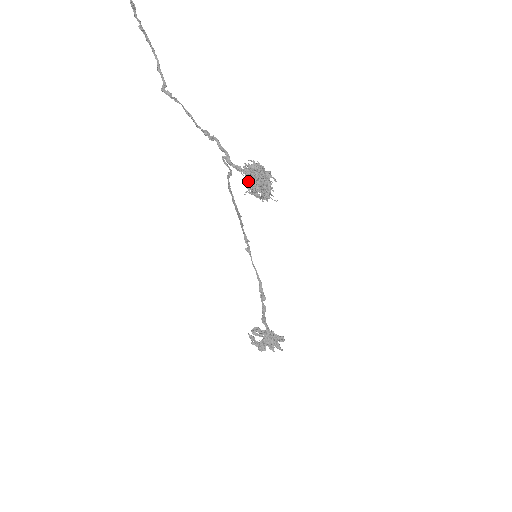
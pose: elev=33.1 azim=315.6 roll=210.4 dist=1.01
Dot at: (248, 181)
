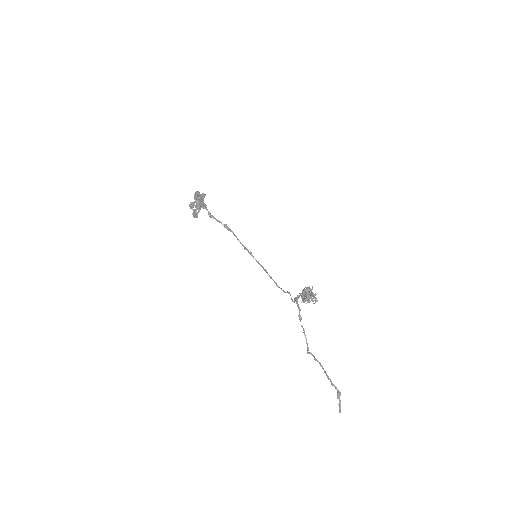
Dot at: (300, 294)
